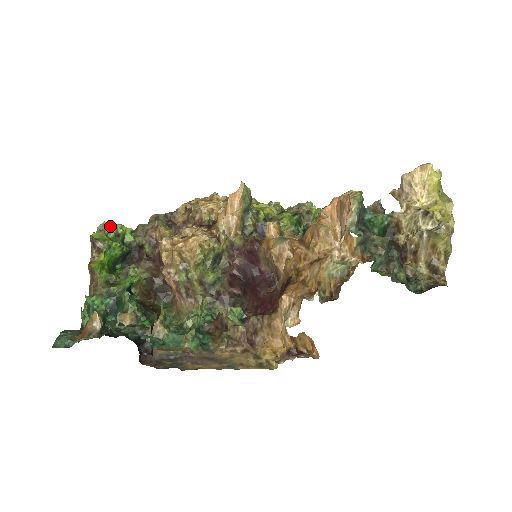
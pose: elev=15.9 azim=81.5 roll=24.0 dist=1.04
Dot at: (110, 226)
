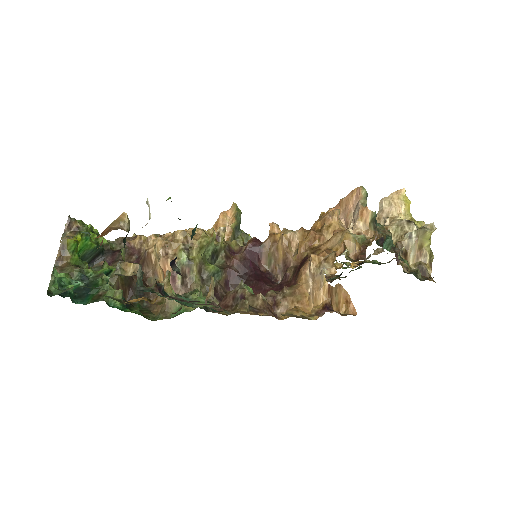
Dot at: occluded
